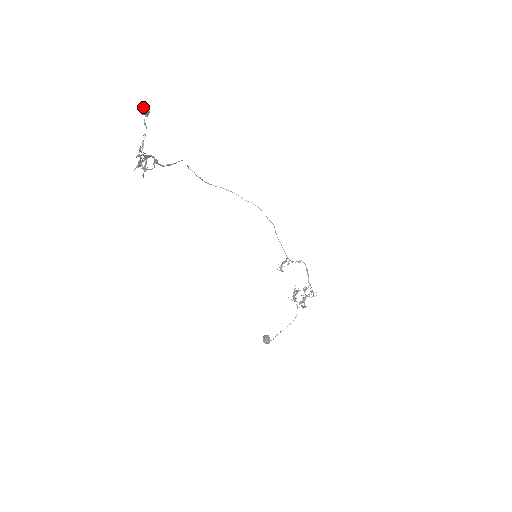
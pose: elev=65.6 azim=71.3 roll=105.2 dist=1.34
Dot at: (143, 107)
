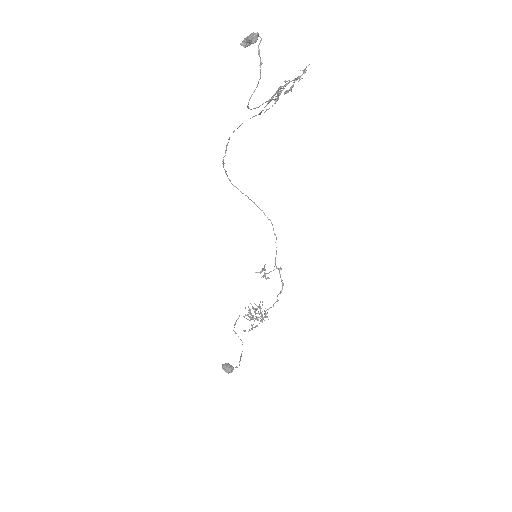
Dot at: (258, 33)
